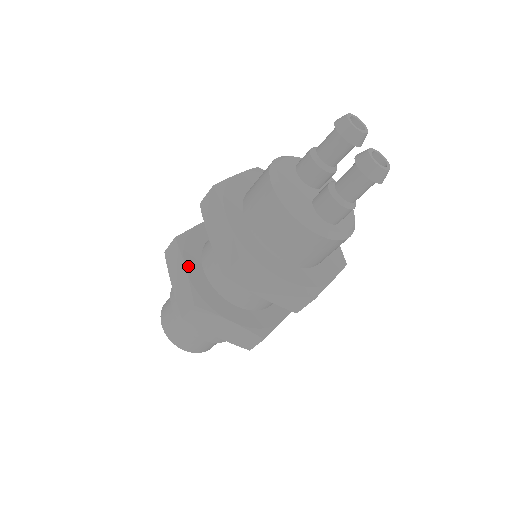
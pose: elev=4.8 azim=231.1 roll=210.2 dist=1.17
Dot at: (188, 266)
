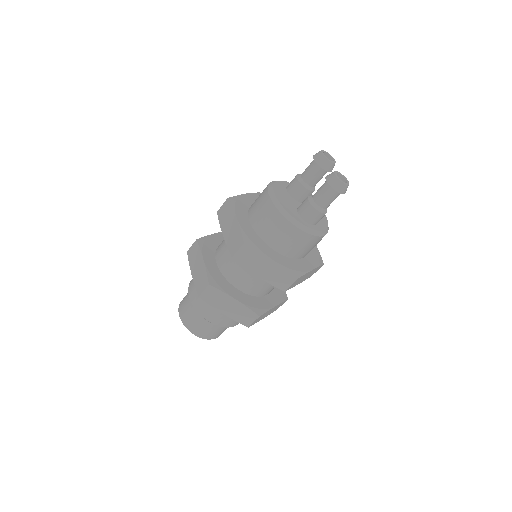
Dot at: (205, 258)
